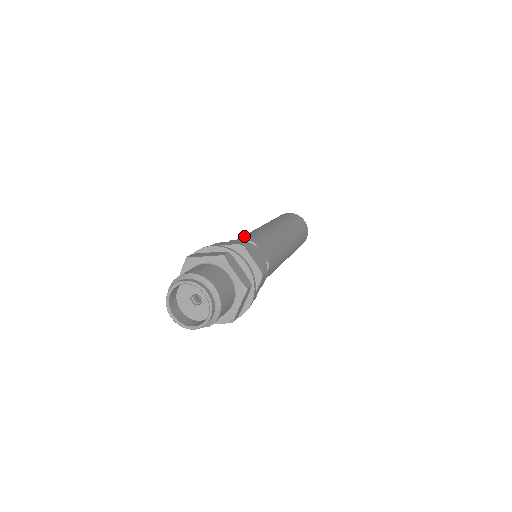
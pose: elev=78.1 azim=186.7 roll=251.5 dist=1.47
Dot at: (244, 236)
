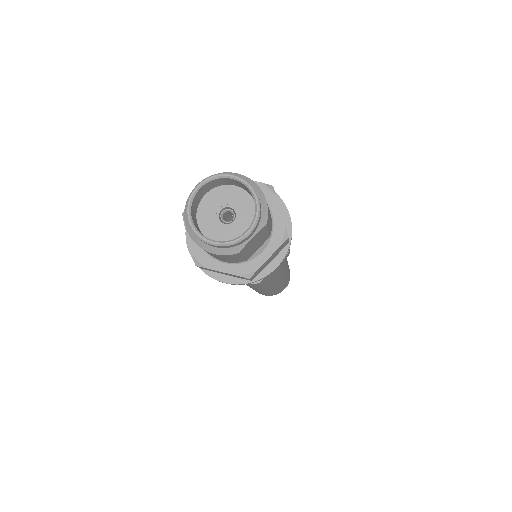
Dot at: occluded
